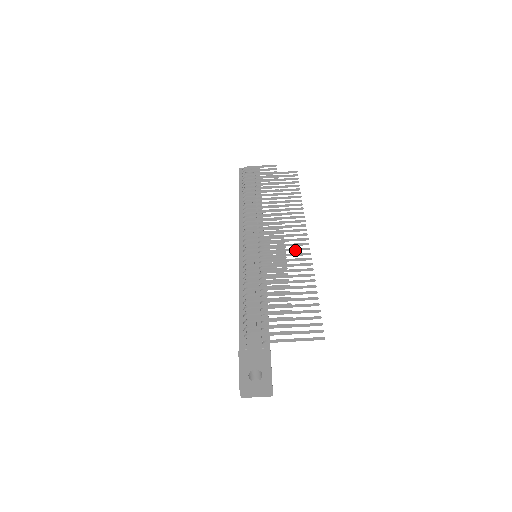
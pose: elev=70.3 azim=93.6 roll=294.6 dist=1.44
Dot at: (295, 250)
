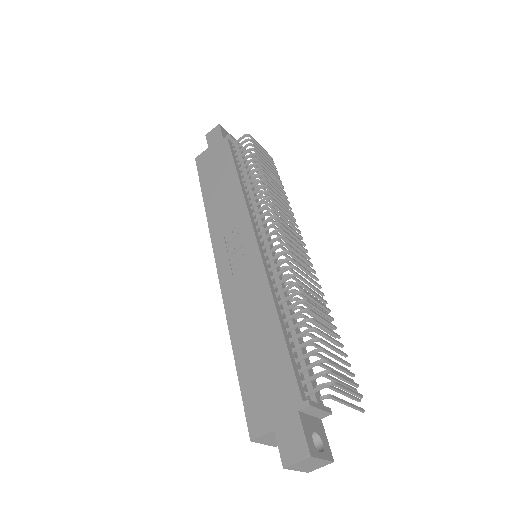
Dot at: occluded
